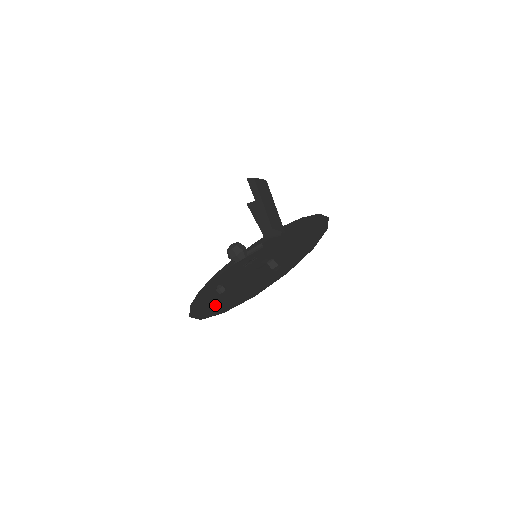
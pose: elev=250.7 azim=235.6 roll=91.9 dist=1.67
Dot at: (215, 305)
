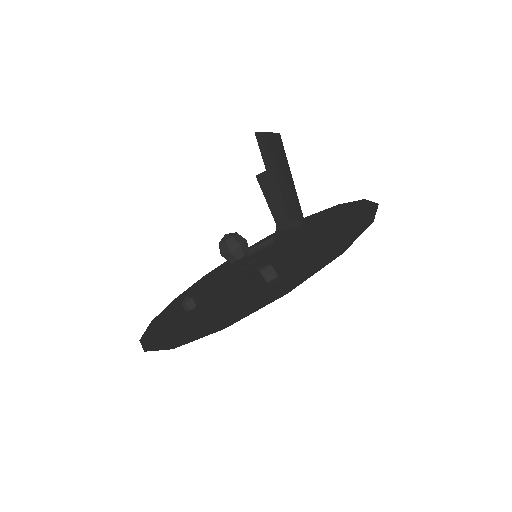
Dot at: (173, 329)
